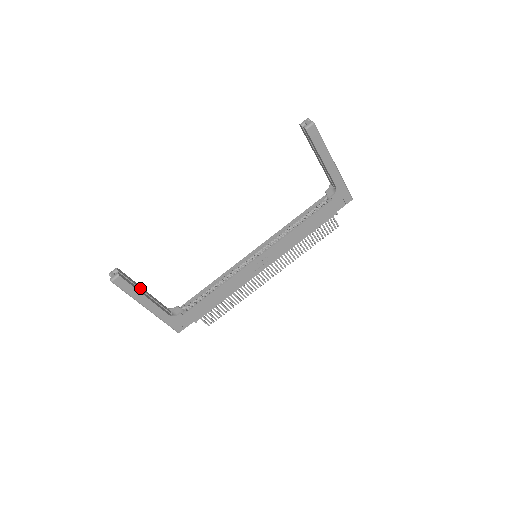
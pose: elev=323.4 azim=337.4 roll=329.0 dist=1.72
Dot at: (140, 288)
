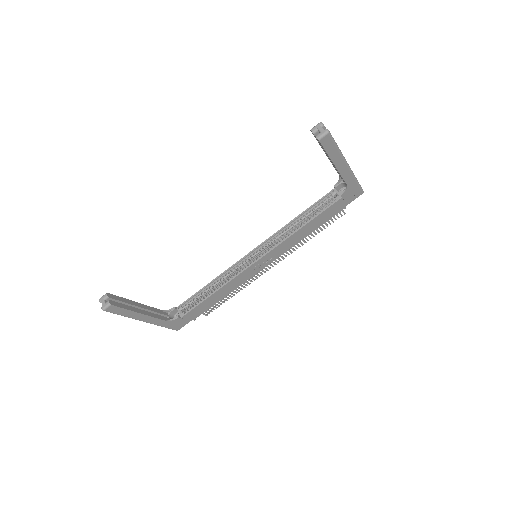
Dot at: (134, 305)
